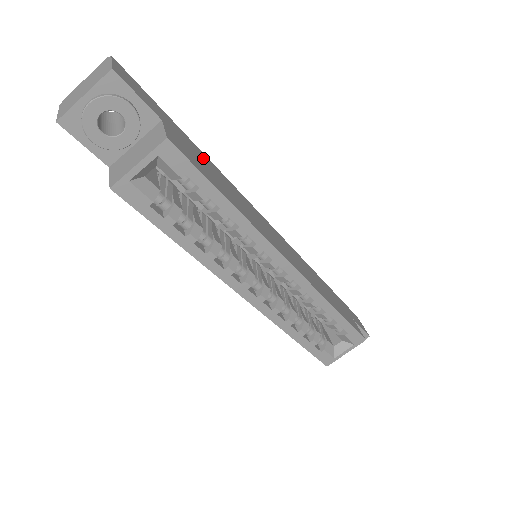
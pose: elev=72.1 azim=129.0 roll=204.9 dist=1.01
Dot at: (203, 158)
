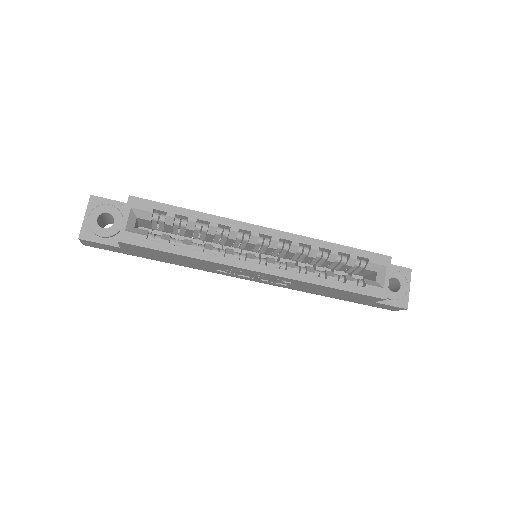
Dot at: occluded
